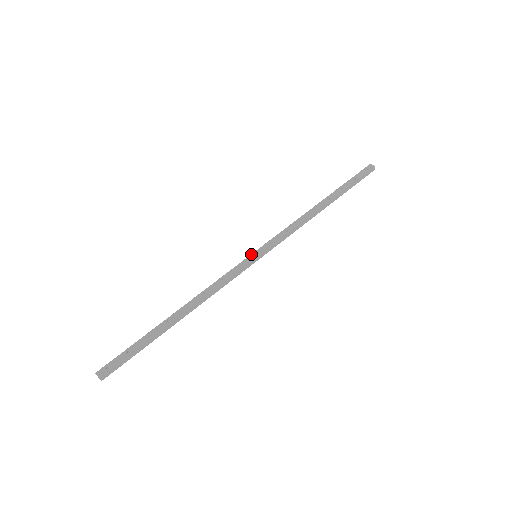
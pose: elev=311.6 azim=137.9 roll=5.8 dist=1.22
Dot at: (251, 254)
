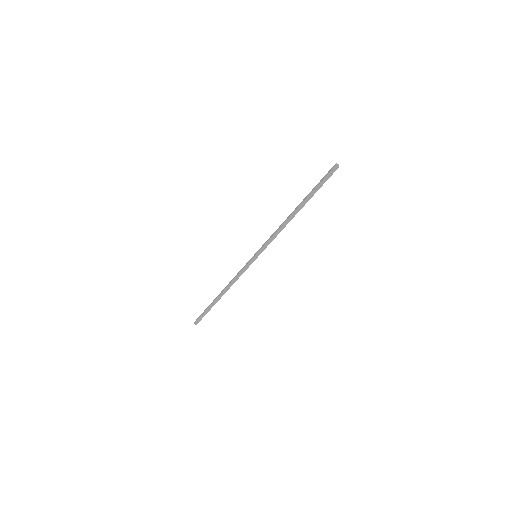
Dot at: (254, 255)
